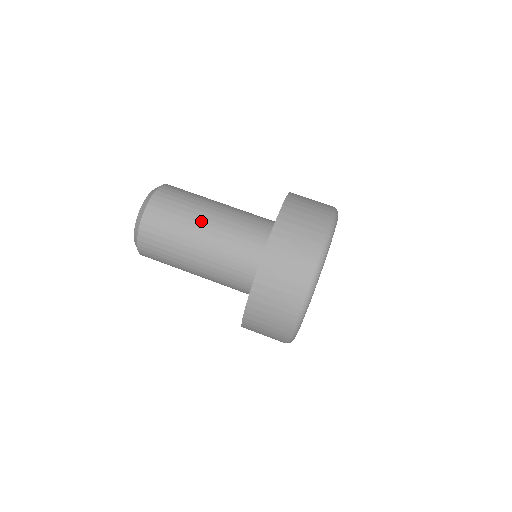
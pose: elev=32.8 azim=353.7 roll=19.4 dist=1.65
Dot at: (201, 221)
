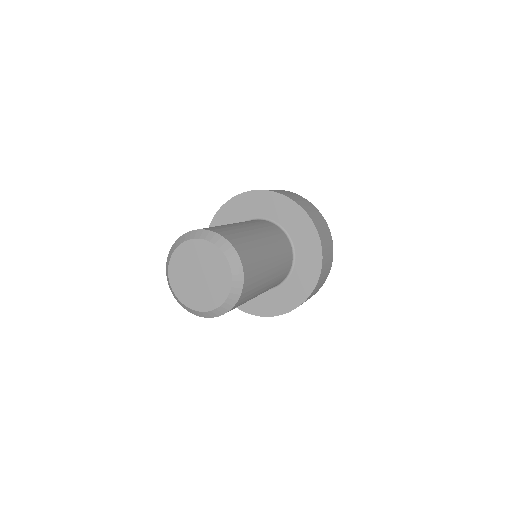
Dot at: (269, 274)
